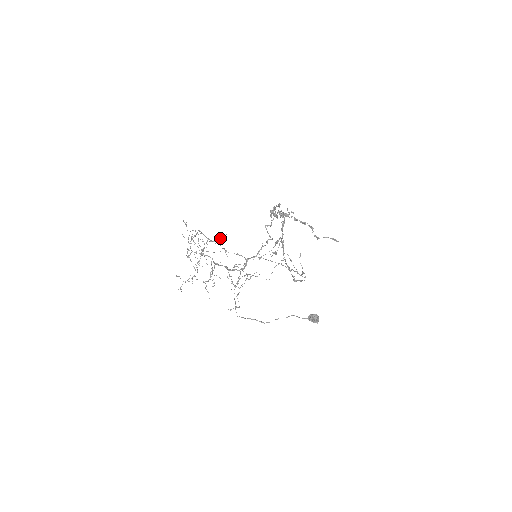
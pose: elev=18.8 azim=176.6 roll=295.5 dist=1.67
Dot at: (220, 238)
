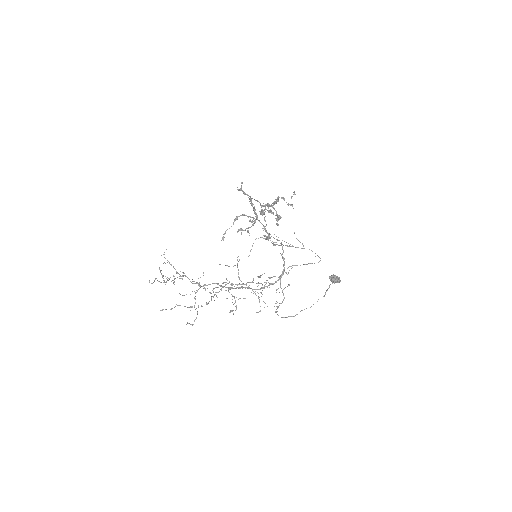
Dot at: occluded
